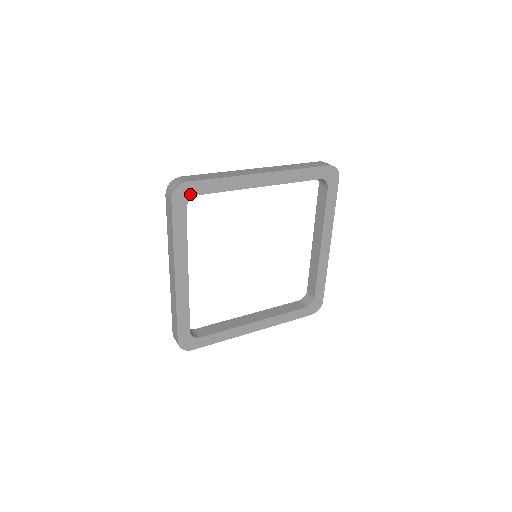
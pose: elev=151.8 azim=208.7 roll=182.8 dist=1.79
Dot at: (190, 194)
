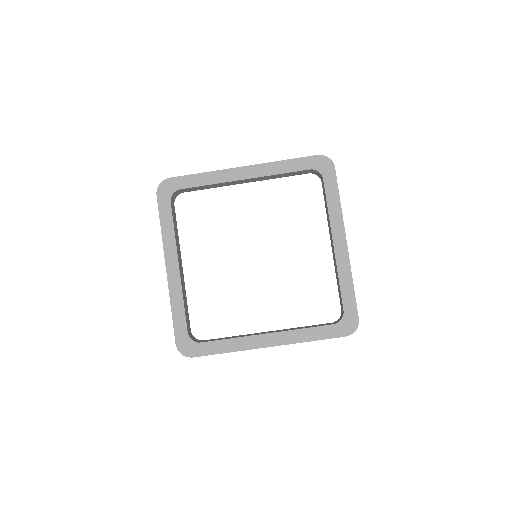
Dot at: (173, 189)
